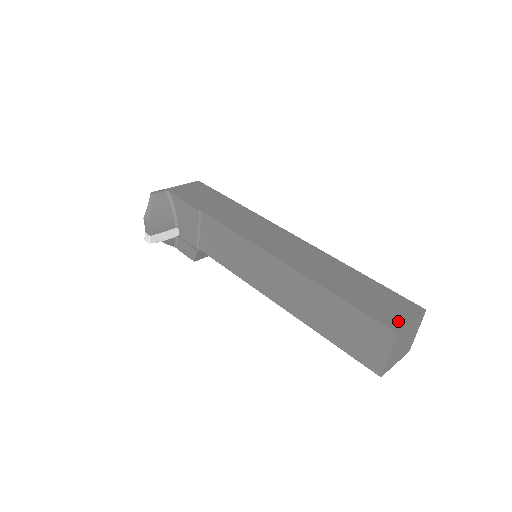
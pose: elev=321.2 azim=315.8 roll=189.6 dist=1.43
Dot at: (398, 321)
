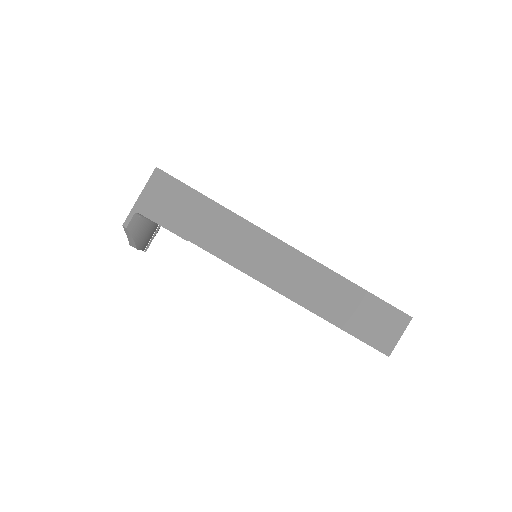
Dot at: (390, 342)
